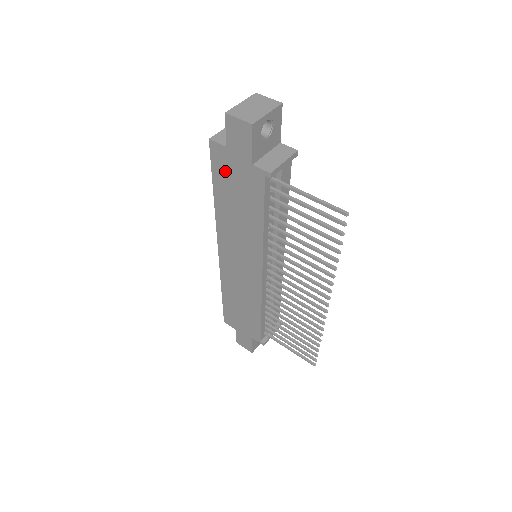
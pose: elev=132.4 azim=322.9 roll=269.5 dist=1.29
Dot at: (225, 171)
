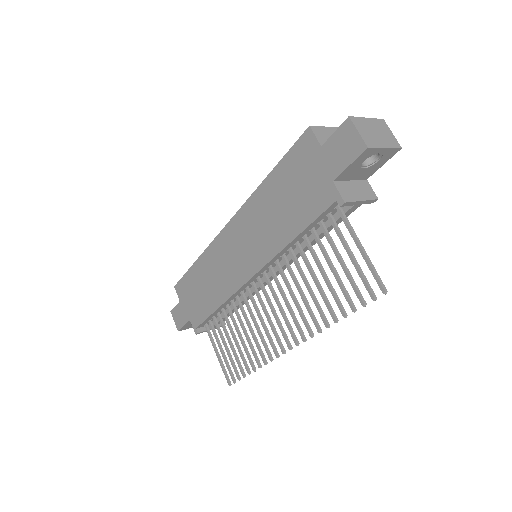
Dot at: (299, 165)
